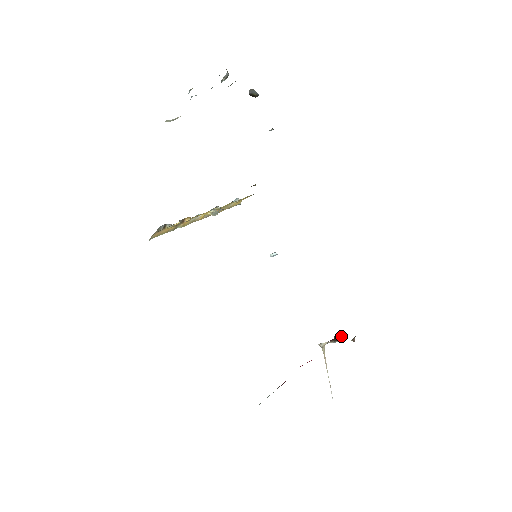
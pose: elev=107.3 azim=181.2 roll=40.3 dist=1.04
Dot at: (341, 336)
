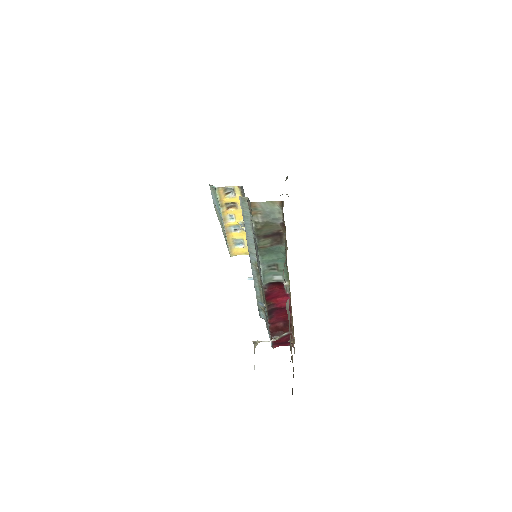
Dot at: (283, 333)
